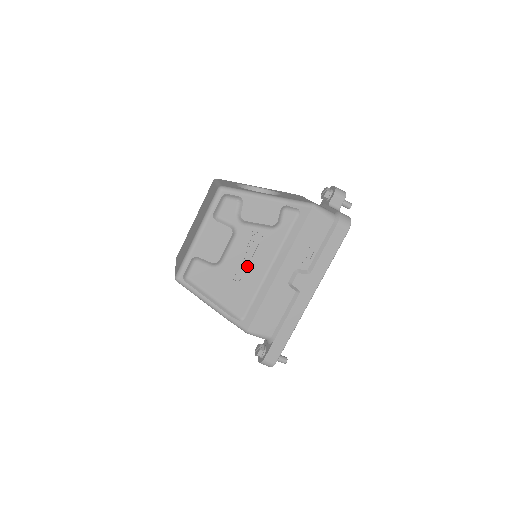
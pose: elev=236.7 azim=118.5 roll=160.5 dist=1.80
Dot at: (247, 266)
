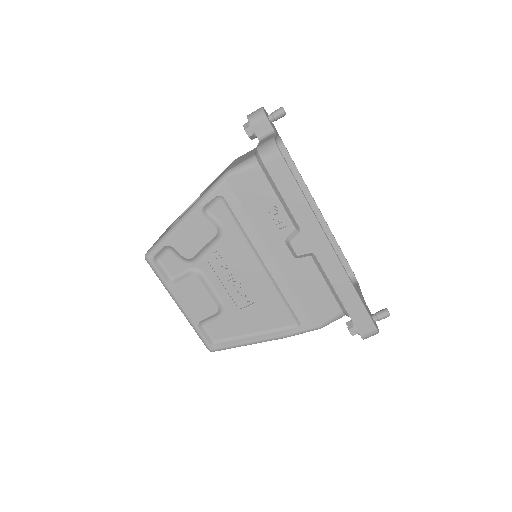
Dot at: (244, 284)
